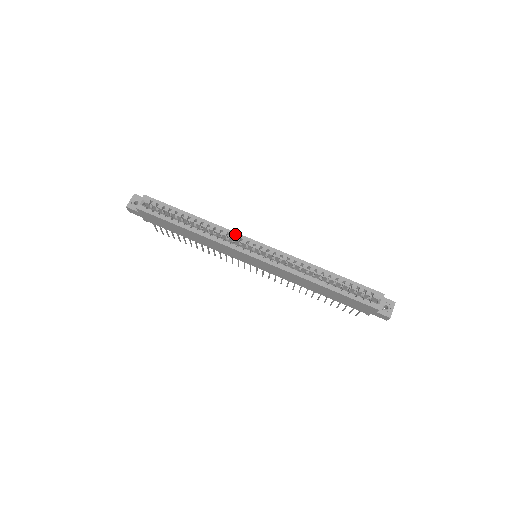
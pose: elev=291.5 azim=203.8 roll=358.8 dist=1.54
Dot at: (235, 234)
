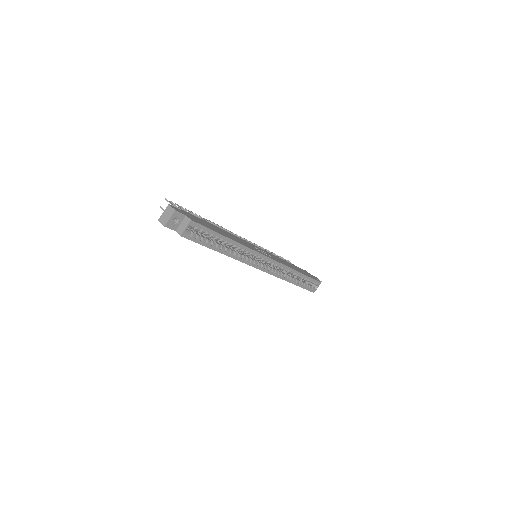
Dot at: (256, 253)
